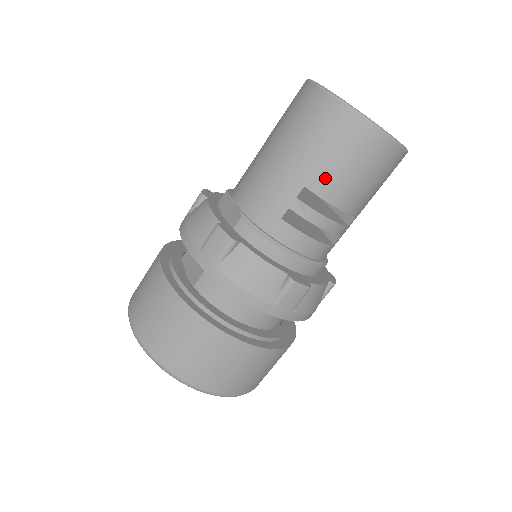
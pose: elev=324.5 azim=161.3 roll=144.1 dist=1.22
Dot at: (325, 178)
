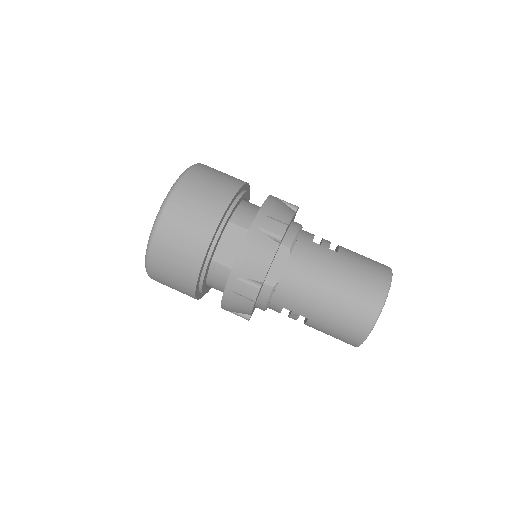
Dot at: (318, 327)
